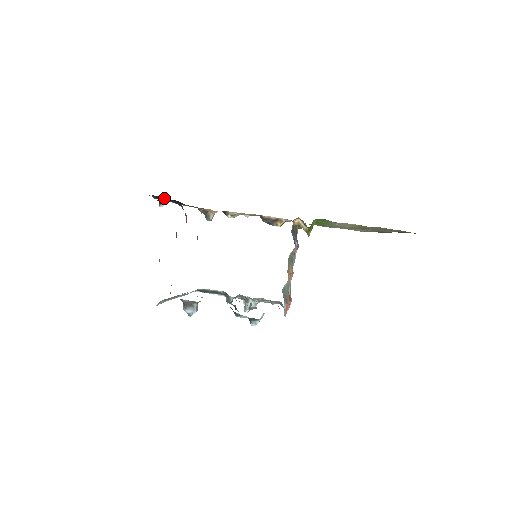
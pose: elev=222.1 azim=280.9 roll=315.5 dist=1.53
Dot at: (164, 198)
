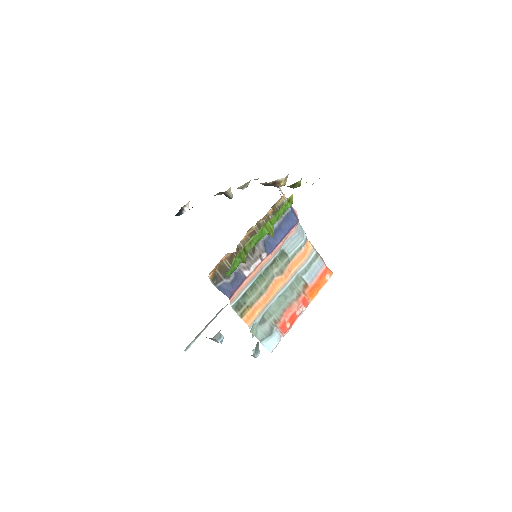
Dot at: occluded
